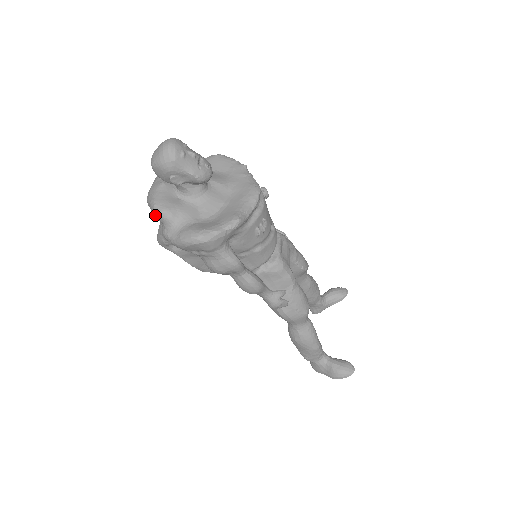
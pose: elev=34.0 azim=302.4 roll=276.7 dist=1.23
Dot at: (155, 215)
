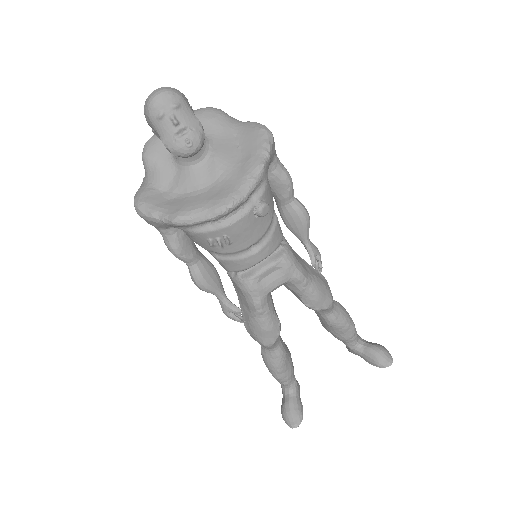
Dot at: occluded
